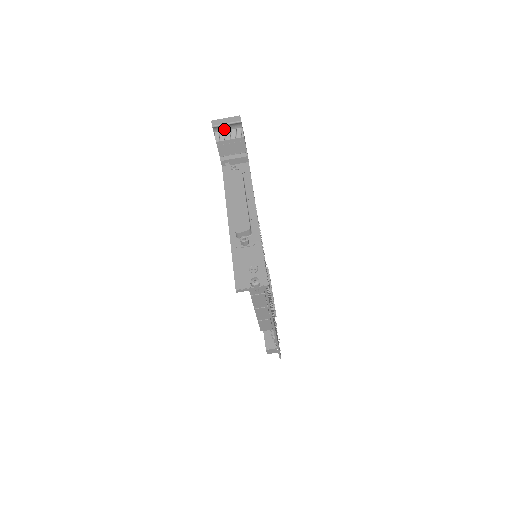
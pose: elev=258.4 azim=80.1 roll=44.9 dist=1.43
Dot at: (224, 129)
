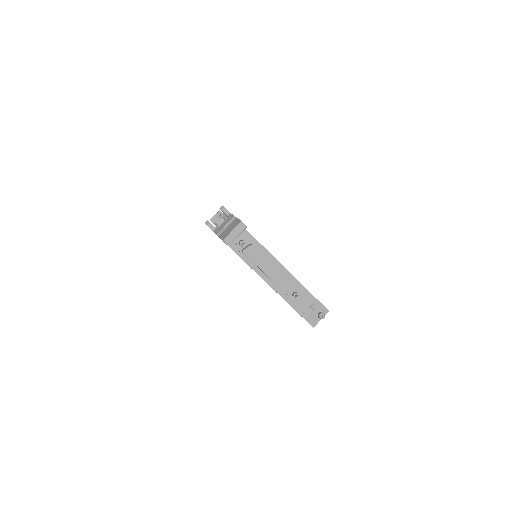
Dot at: occluded
